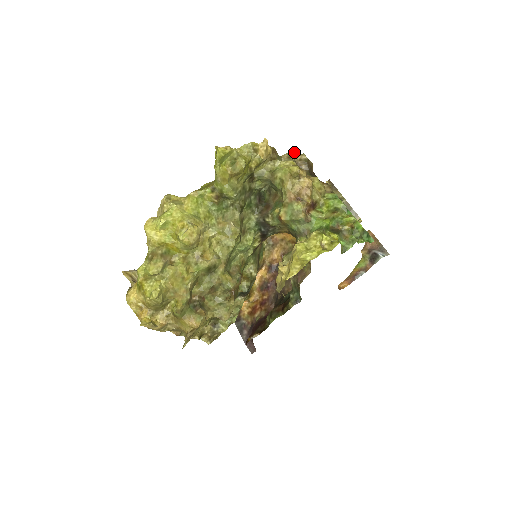
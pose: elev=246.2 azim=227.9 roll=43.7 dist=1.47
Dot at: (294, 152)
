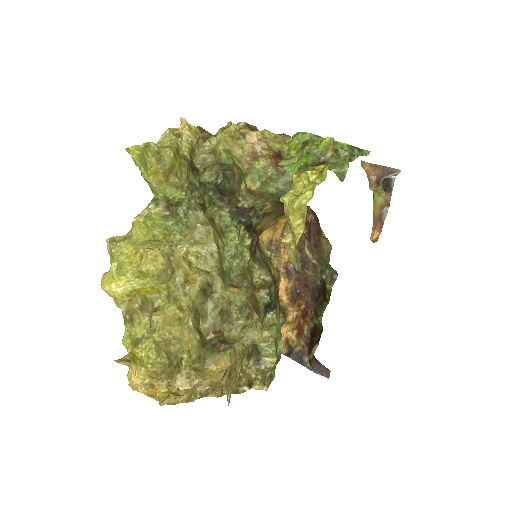
Dot at: (227, 124)
